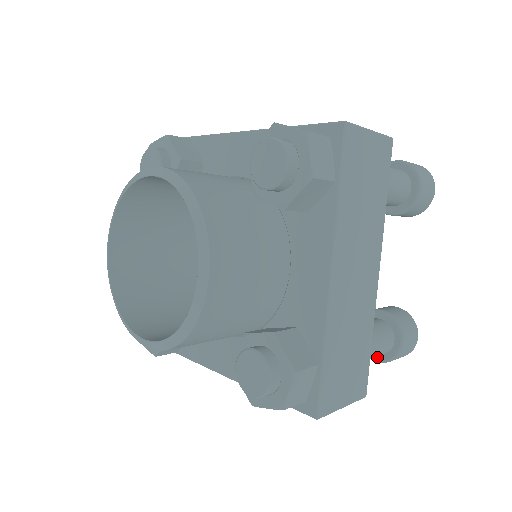
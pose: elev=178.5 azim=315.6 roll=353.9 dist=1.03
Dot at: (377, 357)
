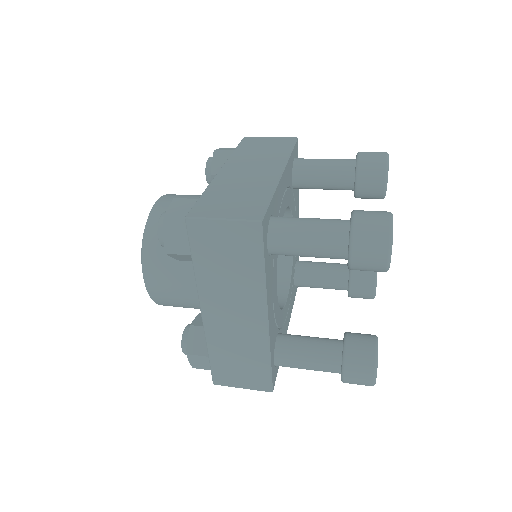
Dot at: occluded
